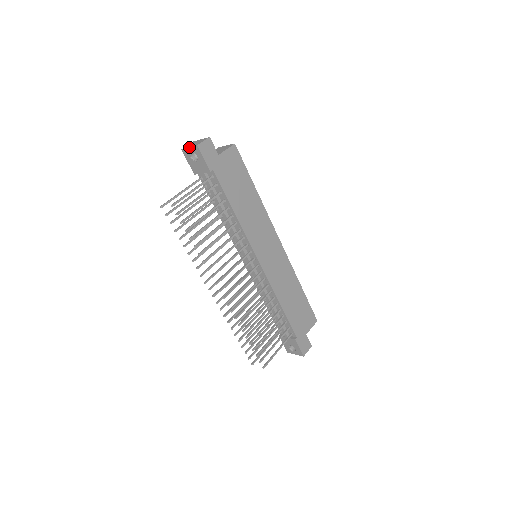
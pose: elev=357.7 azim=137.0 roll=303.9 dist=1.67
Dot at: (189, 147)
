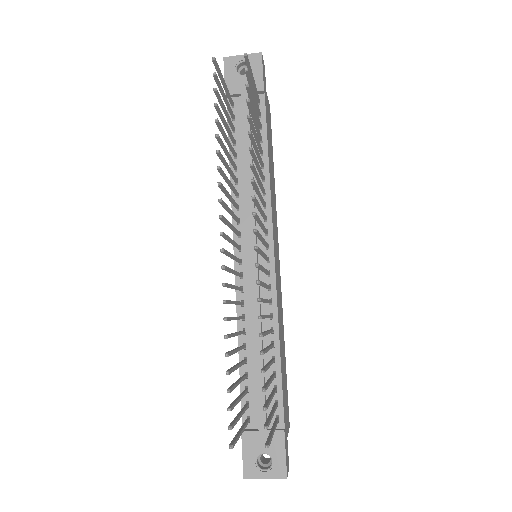
Dot at: occluded
